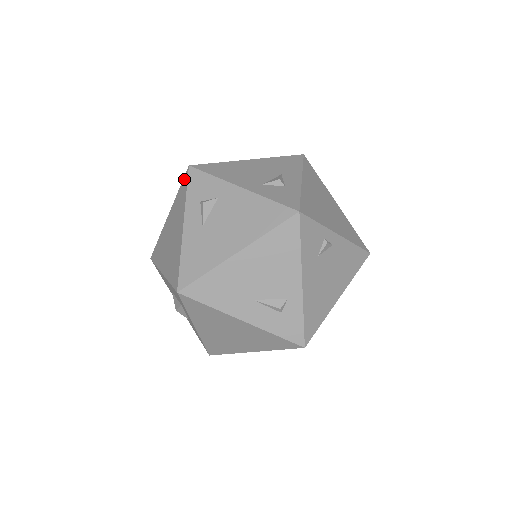
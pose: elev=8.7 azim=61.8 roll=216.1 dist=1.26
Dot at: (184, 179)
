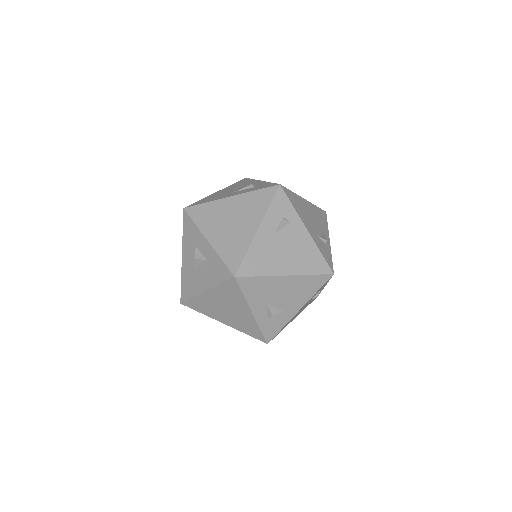
Dot at: occluded
